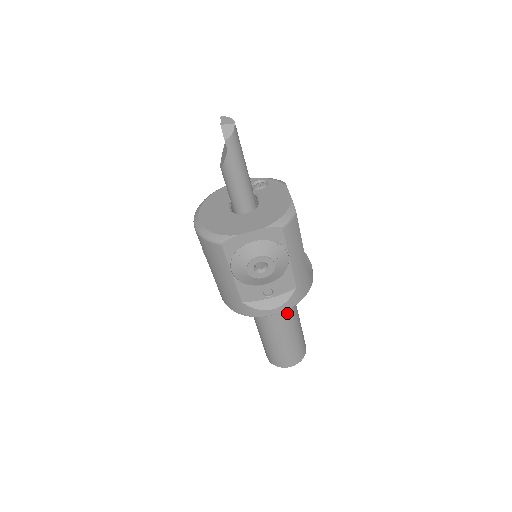
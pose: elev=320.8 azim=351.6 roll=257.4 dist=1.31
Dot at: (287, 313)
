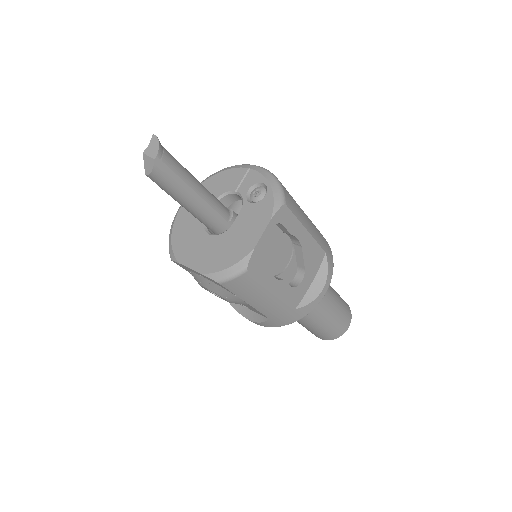
Dot at: occluded
